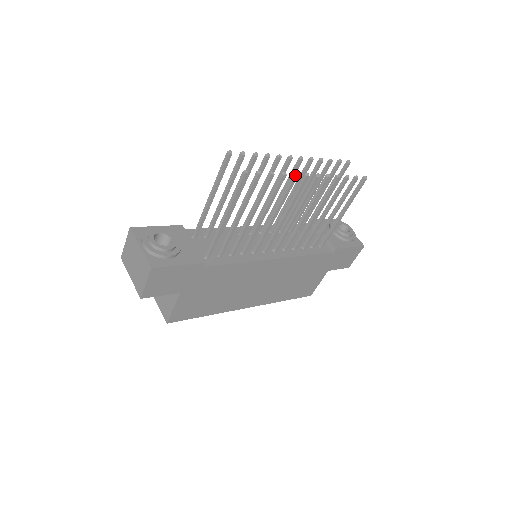
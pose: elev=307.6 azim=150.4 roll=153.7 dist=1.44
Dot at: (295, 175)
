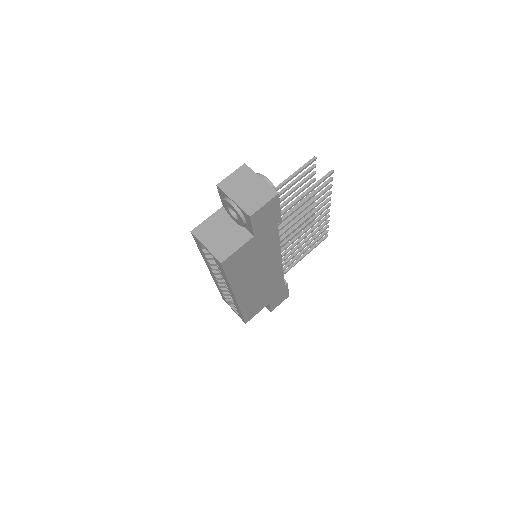
Dot at: occluded
